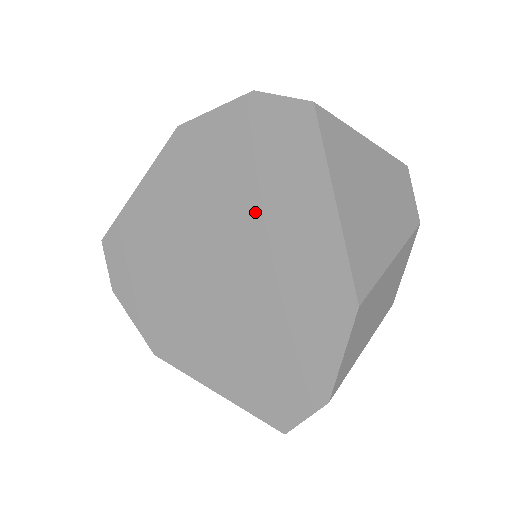
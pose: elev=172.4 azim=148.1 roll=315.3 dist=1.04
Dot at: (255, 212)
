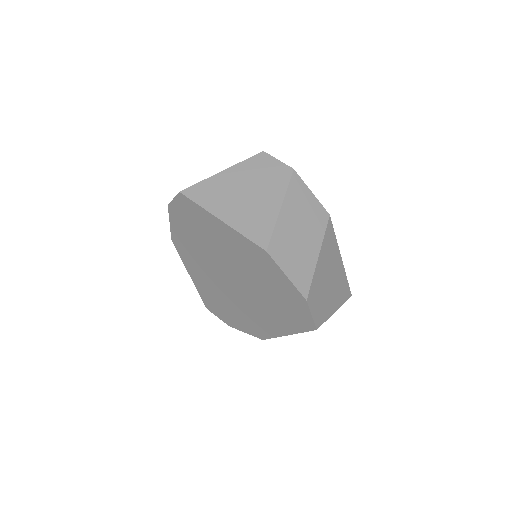
Dot at: (261, 299)
